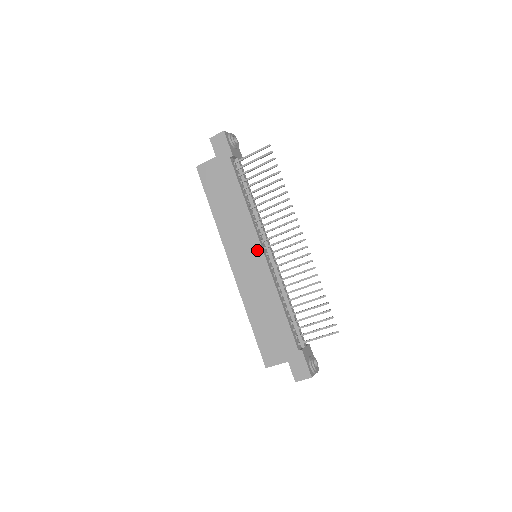
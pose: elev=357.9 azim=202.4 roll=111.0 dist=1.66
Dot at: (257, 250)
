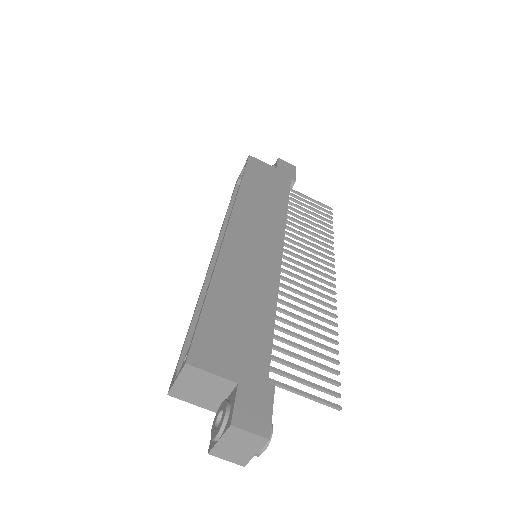
Dot at: (276, 244)
